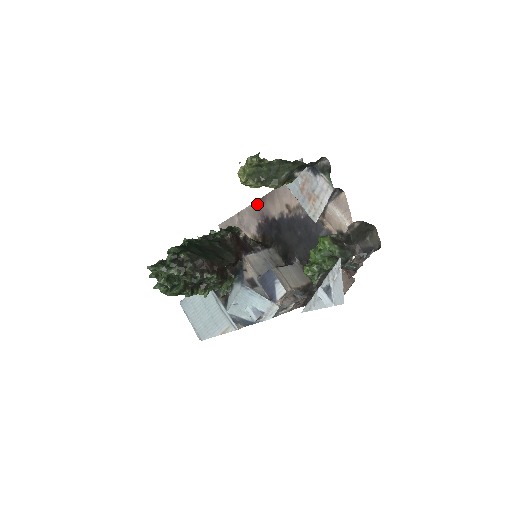
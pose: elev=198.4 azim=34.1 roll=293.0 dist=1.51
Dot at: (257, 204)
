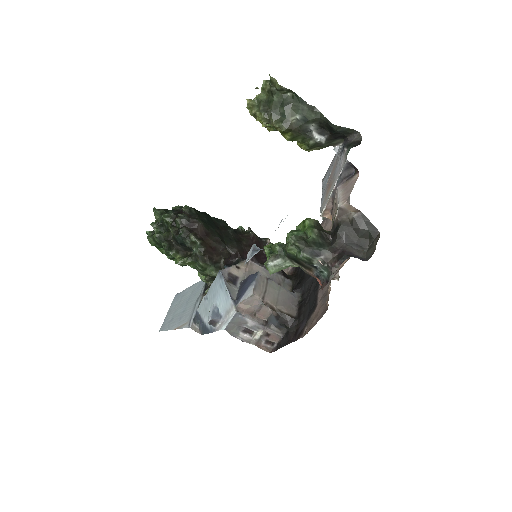
Dot at: occluded
